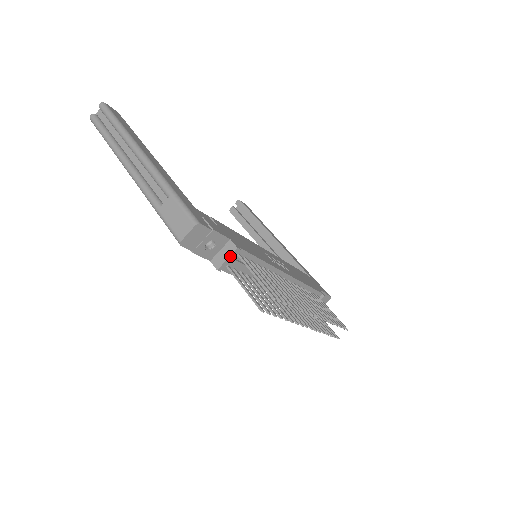
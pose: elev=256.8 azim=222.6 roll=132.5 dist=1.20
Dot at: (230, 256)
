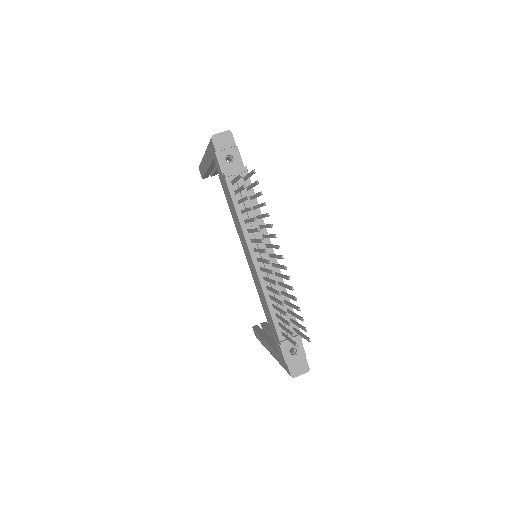
Dot at: (238, 169)
